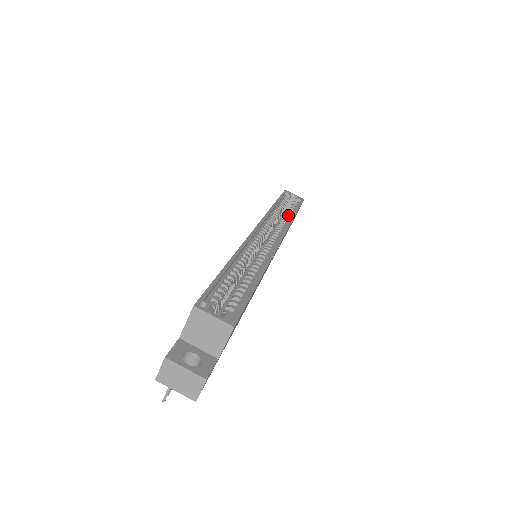
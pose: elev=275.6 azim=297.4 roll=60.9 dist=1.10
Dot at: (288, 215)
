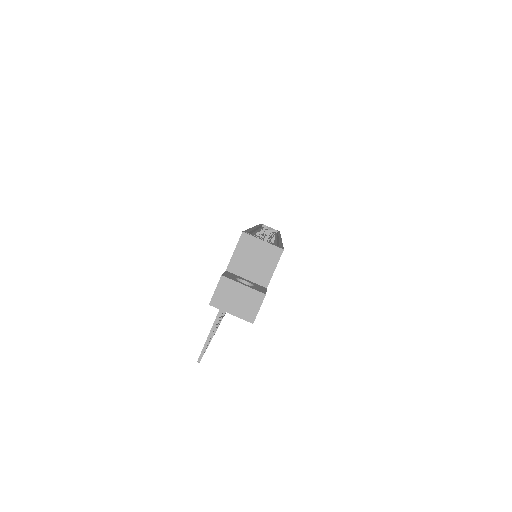
Dot at: occluded
